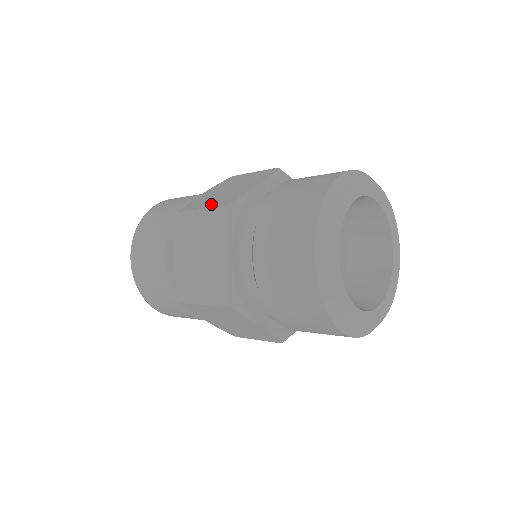
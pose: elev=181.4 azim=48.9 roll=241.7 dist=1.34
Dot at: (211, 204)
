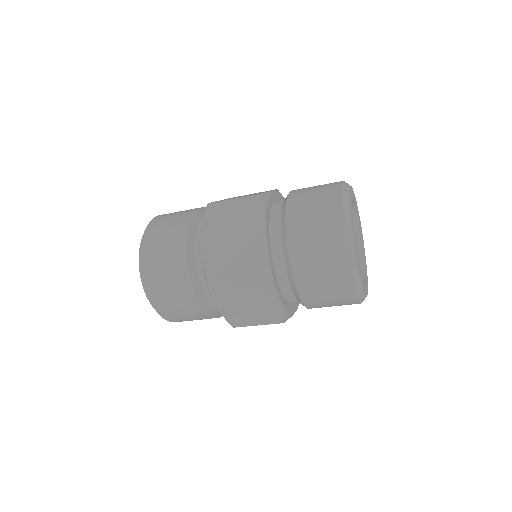
Dot at: occluded
